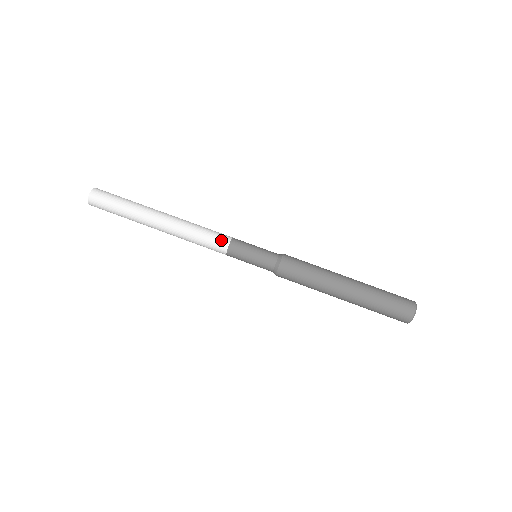
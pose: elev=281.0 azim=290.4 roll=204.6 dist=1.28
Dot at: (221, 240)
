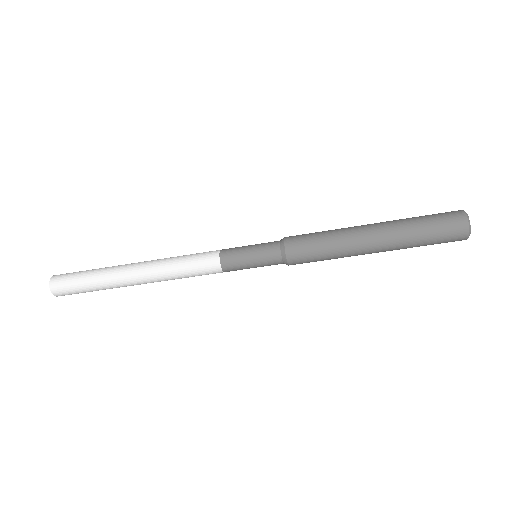
Dot at: (211, 271)
